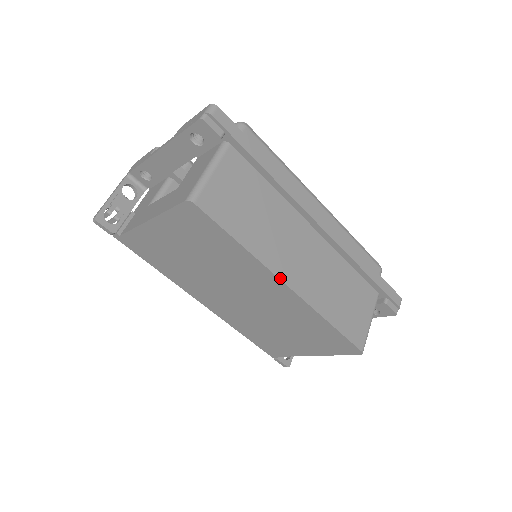
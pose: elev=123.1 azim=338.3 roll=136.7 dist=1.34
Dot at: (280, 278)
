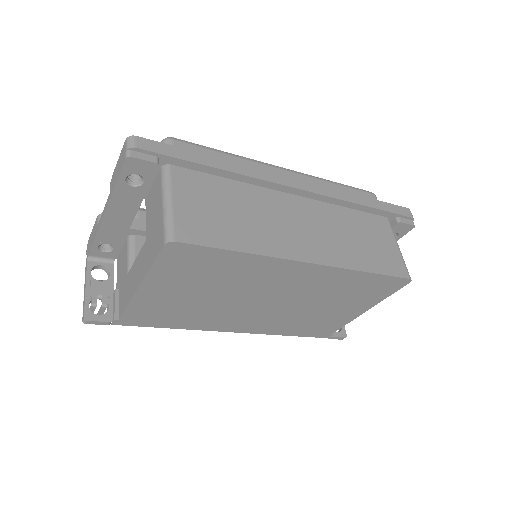
Dot at: (298, 260)
